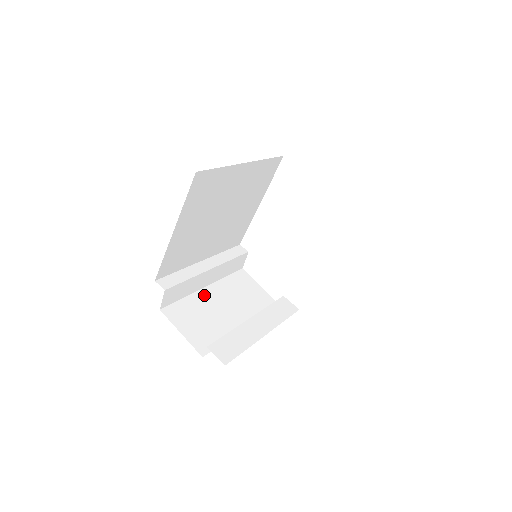
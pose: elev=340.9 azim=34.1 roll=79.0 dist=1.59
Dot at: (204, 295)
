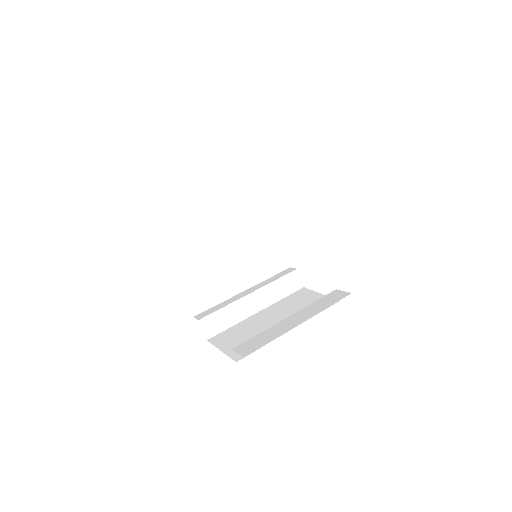
Dot at: (254, 318)
